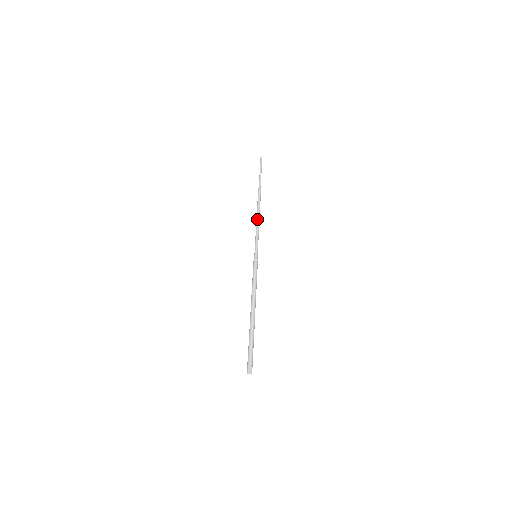
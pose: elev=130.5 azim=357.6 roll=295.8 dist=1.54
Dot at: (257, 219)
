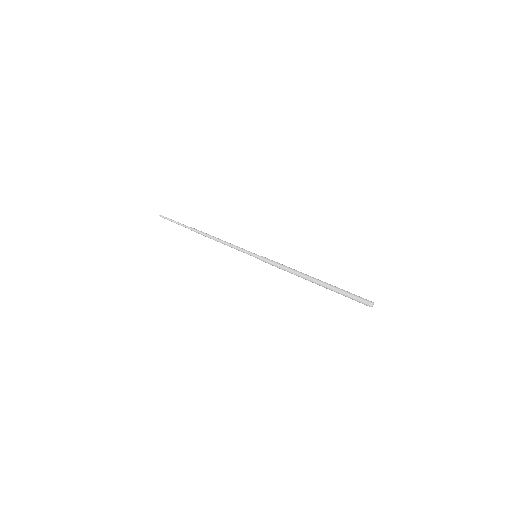
Dot at: (221, 240)
